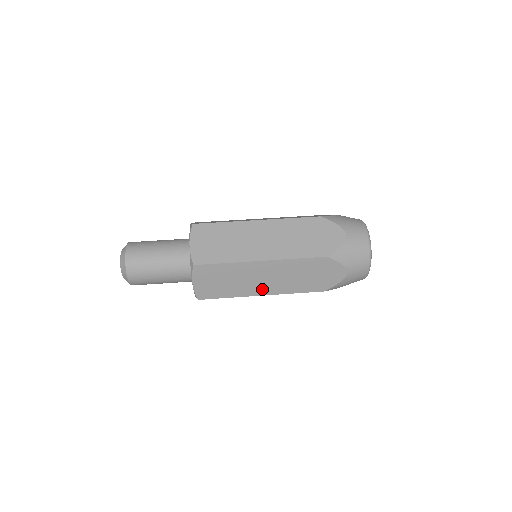
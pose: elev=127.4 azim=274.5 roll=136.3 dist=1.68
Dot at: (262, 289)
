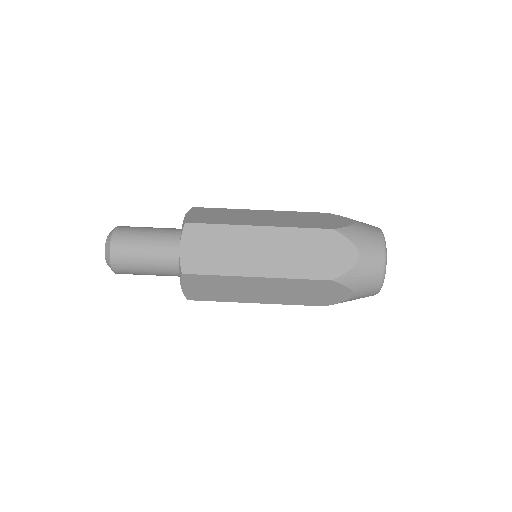
Dot at: (257, 298)
